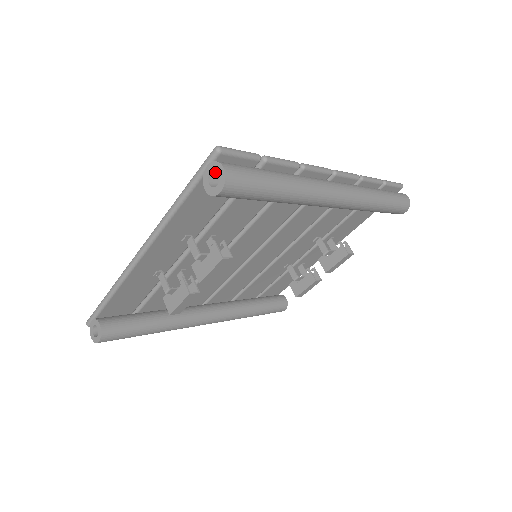
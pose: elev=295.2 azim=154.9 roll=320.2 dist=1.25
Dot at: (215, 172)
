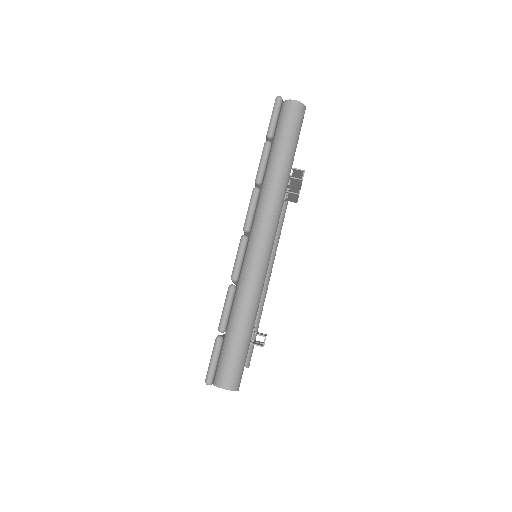
Dot at: occluded
